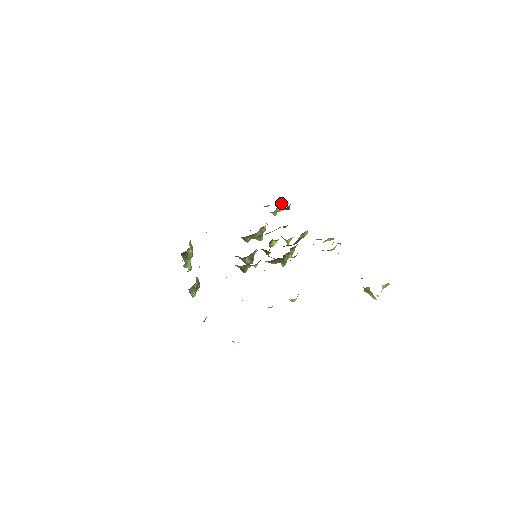
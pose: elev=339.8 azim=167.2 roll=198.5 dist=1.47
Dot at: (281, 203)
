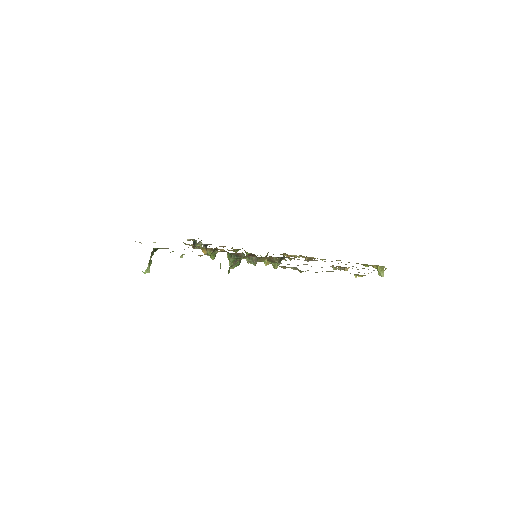
Dot at: (199, 241)
